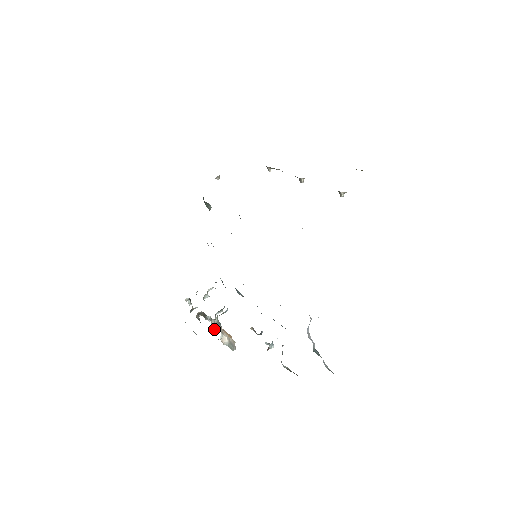
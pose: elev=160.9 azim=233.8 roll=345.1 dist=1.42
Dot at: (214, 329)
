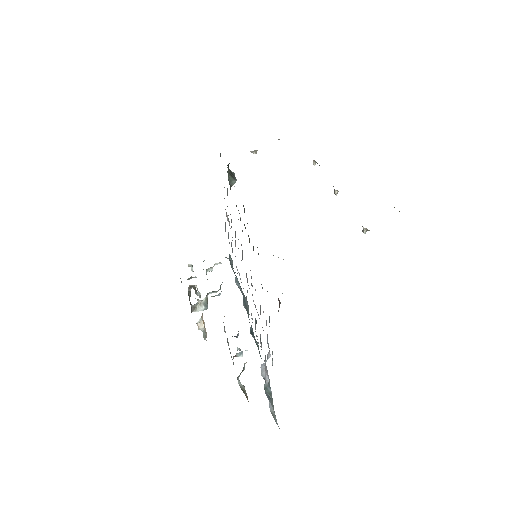
Dot at: (198, 309)
